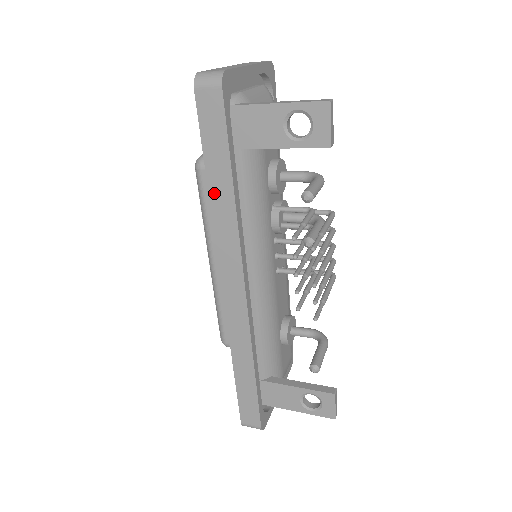
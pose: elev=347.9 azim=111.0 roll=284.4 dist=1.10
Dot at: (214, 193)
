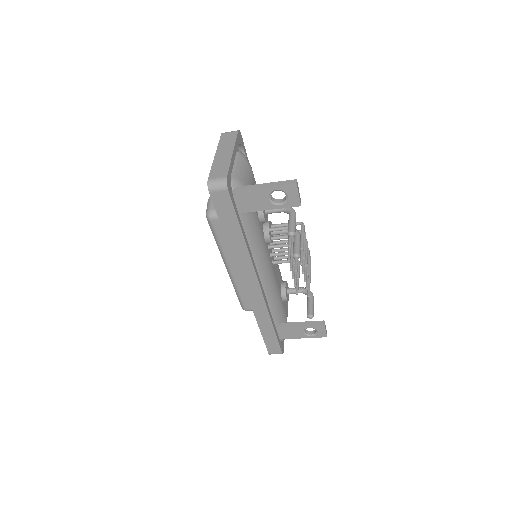
Dot at: (231, 242)
